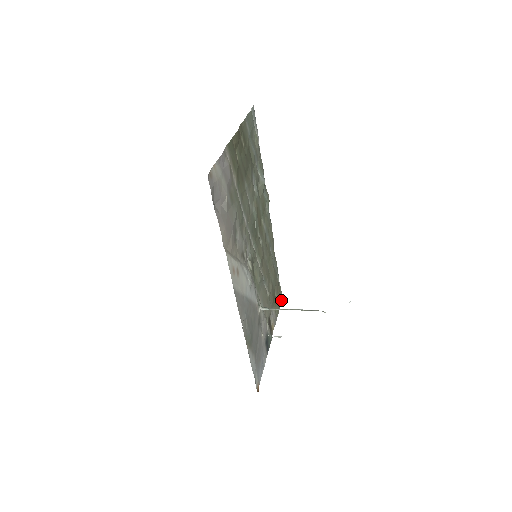
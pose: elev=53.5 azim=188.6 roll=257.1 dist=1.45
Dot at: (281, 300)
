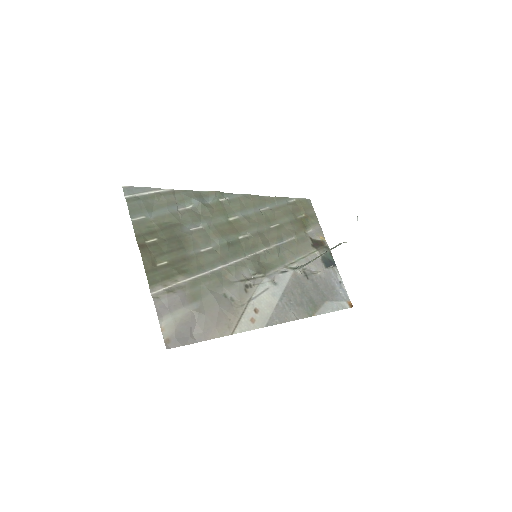
Dot at: (309, 202)
